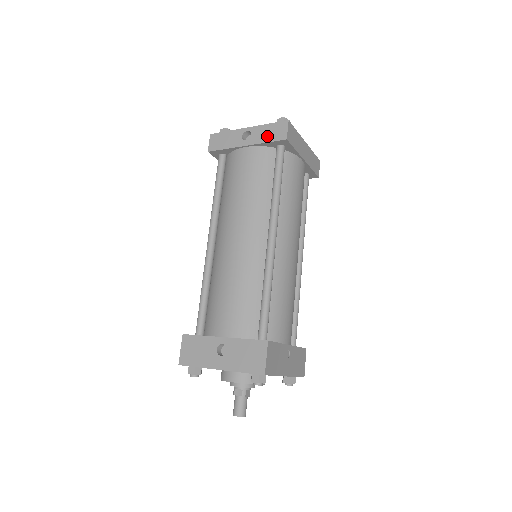
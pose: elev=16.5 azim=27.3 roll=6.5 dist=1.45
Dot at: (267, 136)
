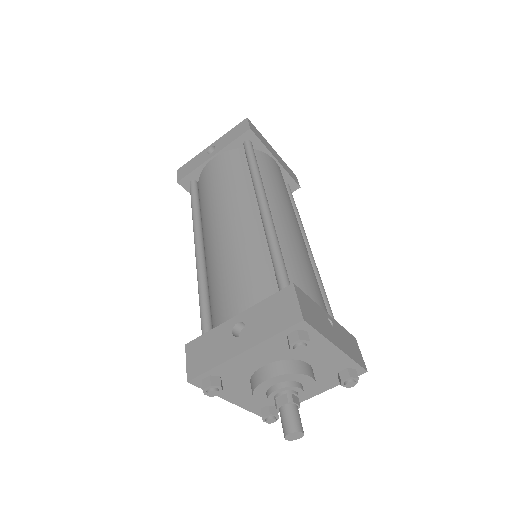
Dot at: (231, 138)
